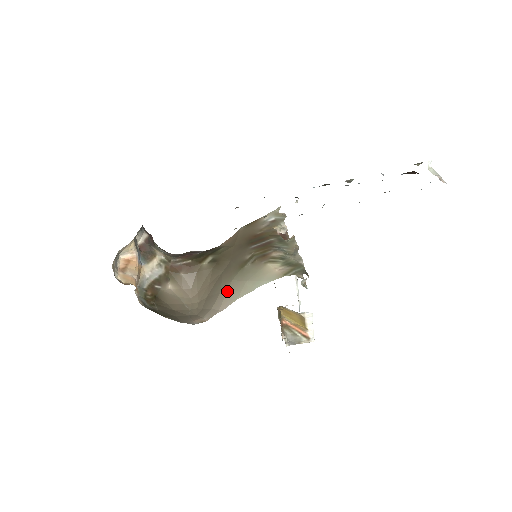
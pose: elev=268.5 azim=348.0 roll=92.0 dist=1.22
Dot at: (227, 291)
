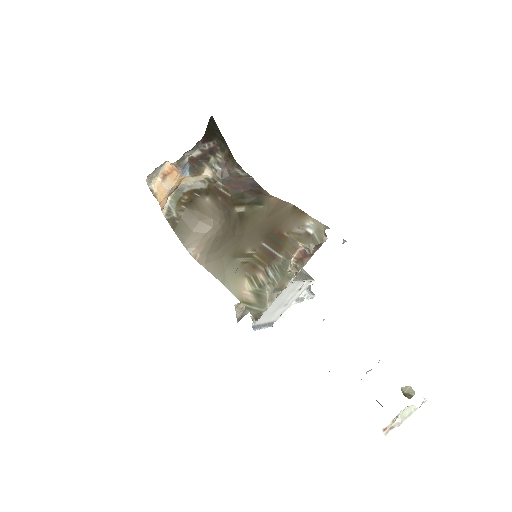
Dot at: (215, 260)
